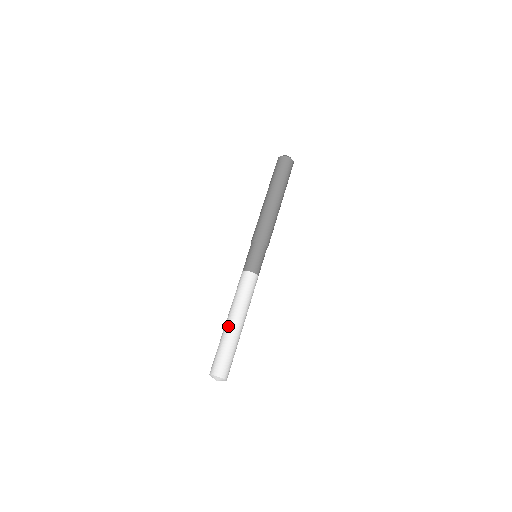
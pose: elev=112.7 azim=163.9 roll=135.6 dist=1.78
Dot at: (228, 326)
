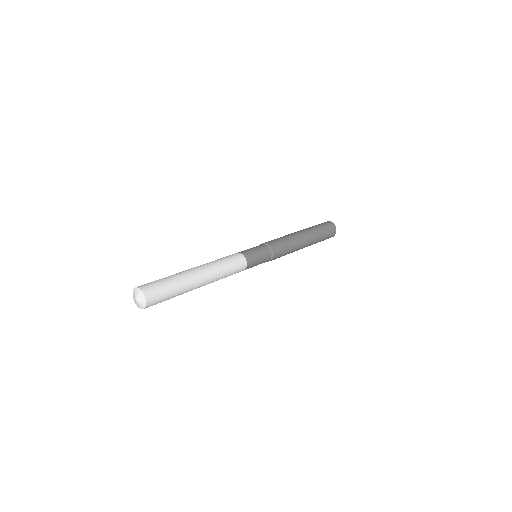
Dot at: (191, 271)
